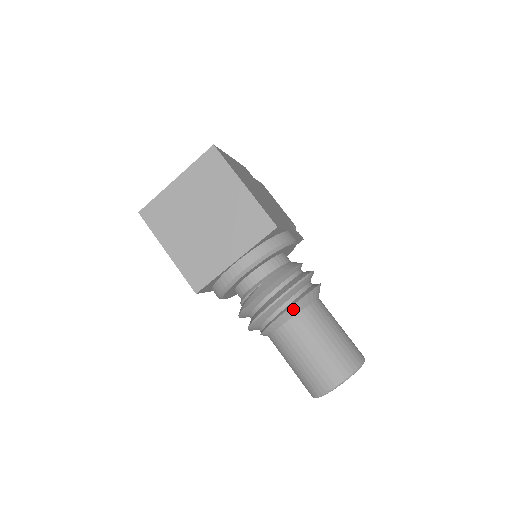
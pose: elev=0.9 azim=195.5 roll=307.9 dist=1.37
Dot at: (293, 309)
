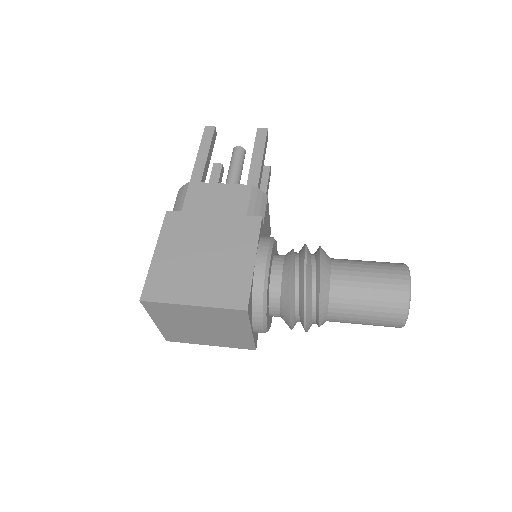
Dot at: (322, 316)
